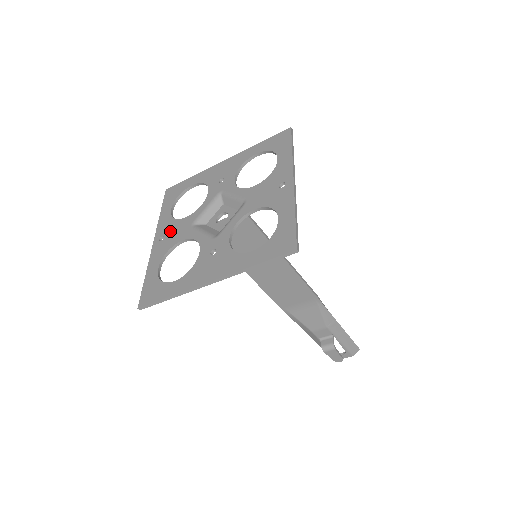
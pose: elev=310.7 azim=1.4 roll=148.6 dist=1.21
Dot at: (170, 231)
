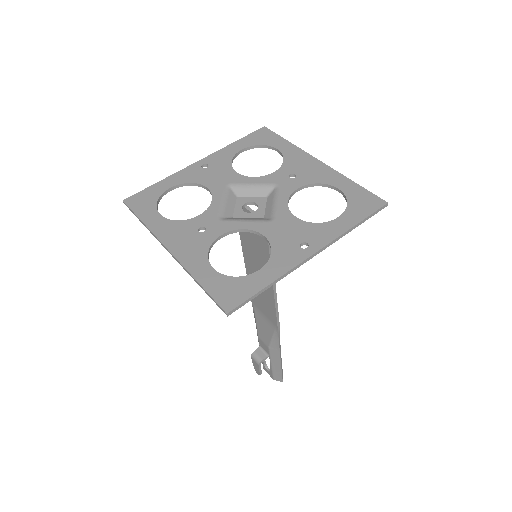
Dot at: (215, 168)
